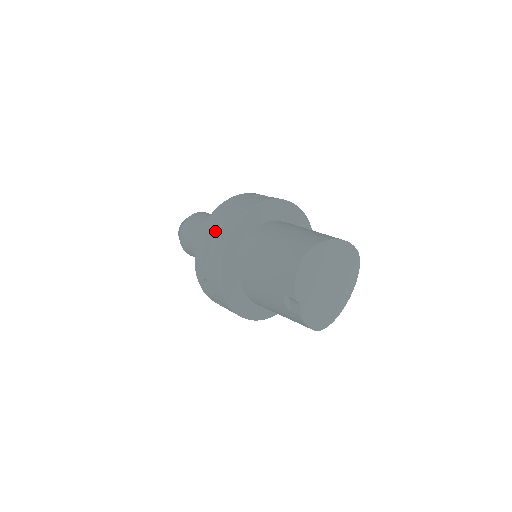
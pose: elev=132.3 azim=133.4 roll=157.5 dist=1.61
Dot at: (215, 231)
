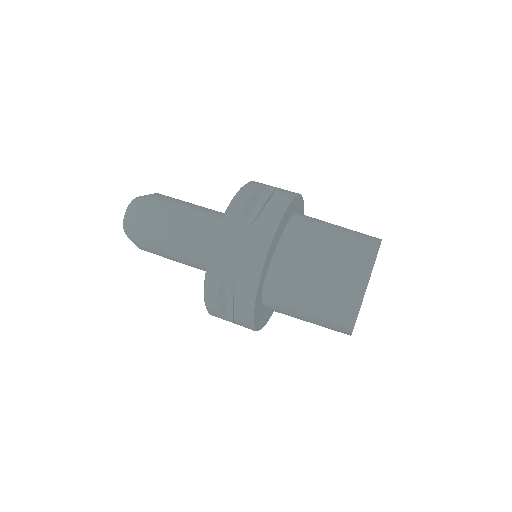
Dot at: (223, 290)
